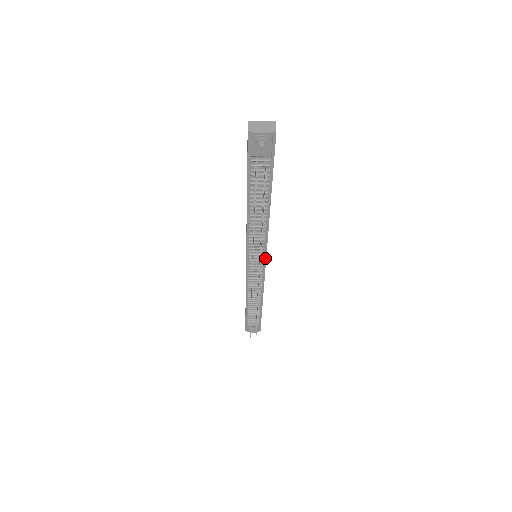
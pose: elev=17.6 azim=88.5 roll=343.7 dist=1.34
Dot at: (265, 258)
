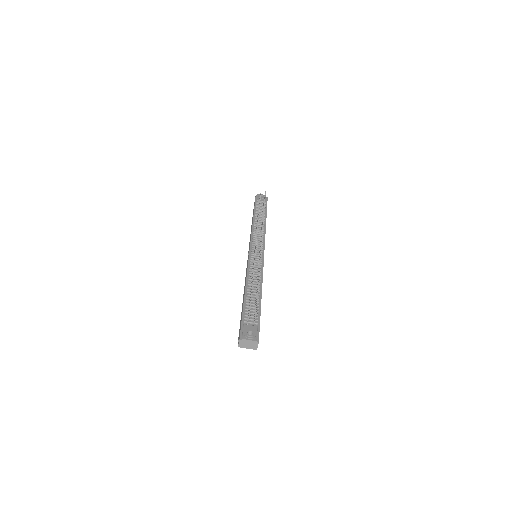
Dot at: occluded
